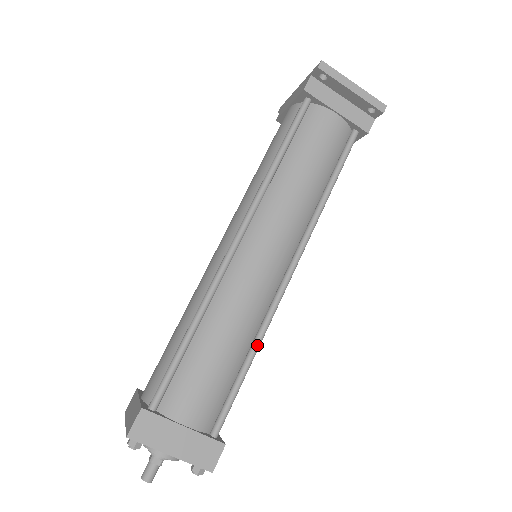
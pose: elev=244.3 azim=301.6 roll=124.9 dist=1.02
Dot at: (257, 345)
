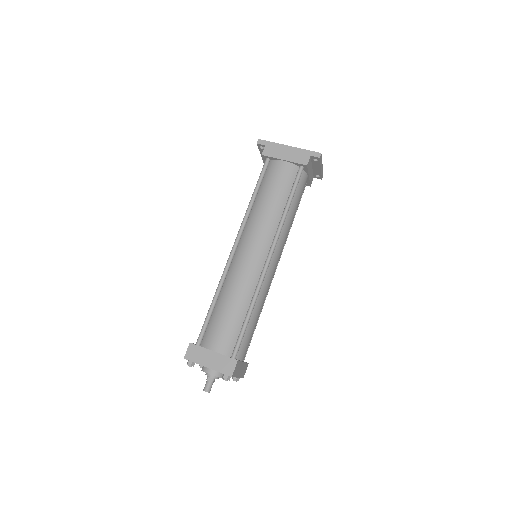
Dot at: occluded
